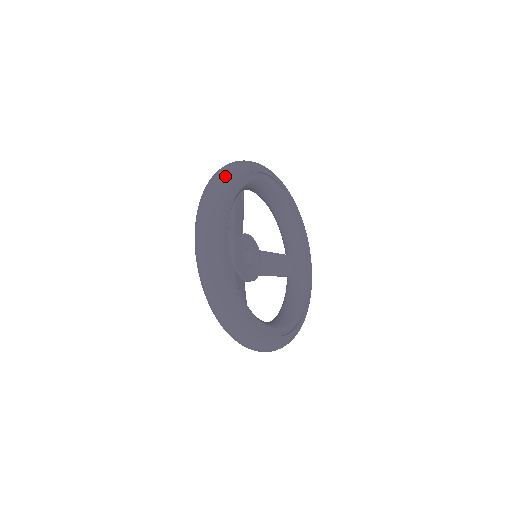
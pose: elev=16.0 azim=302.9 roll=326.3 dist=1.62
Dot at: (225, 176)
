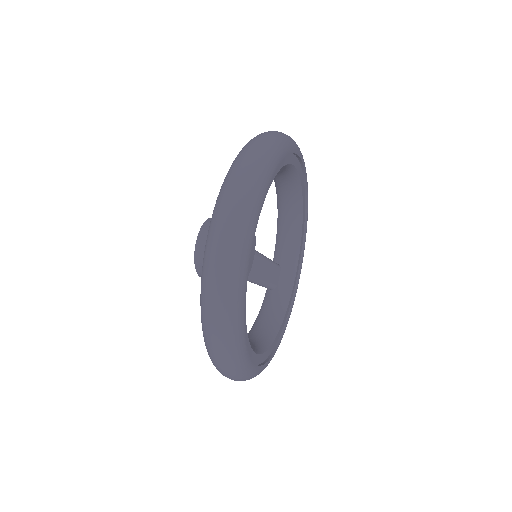
Dot at: (273, 145)
